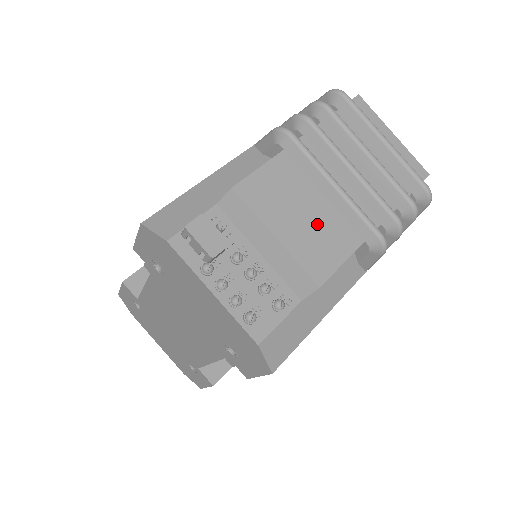
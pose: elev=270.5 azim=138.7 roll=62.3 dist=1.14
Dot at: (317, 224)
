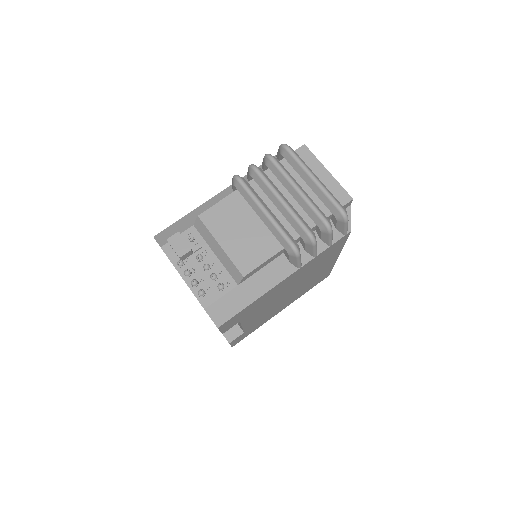
Dot at: (251, 237)
